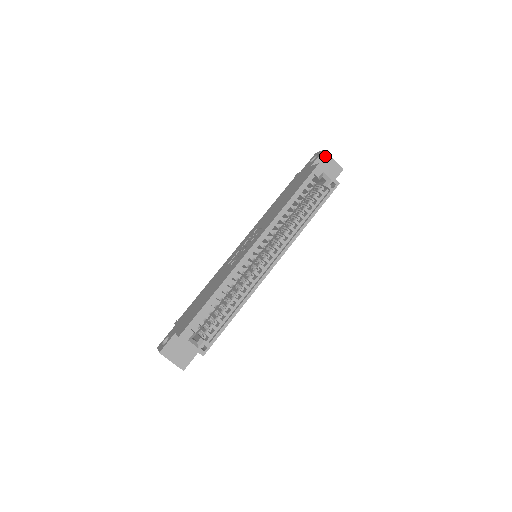
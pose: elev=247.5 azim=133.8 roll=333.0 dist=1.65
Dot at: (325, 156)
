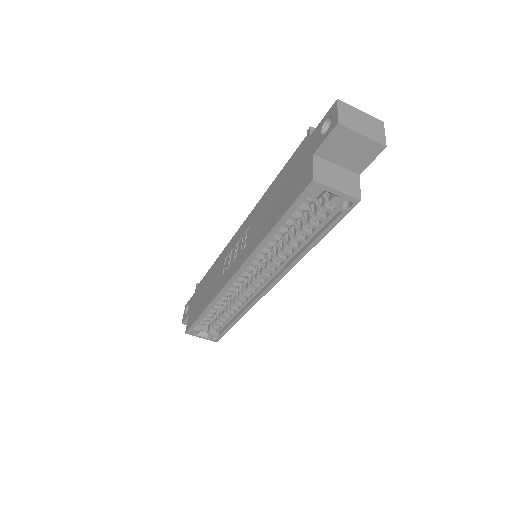
Dot at: (341, 133)
